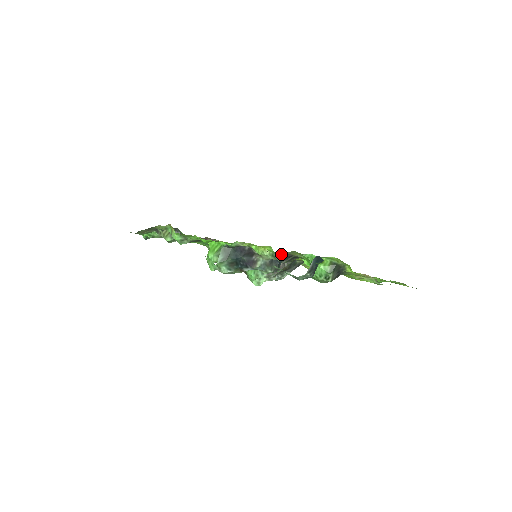
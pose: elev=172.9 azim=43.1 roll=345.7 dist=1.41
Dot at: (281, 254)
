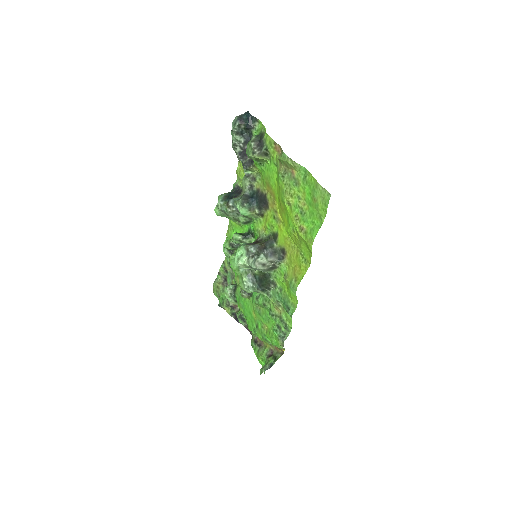
Dot at: (255, 192)
